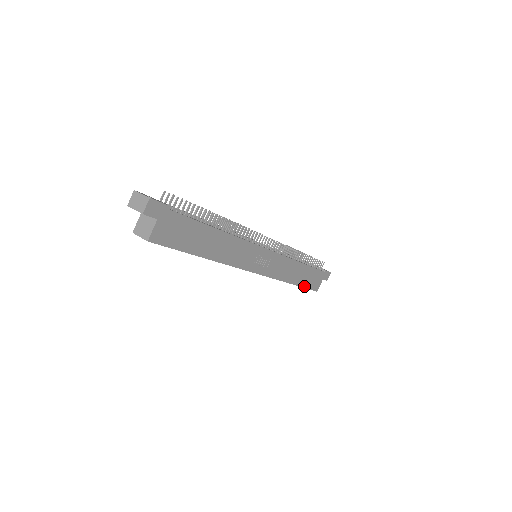
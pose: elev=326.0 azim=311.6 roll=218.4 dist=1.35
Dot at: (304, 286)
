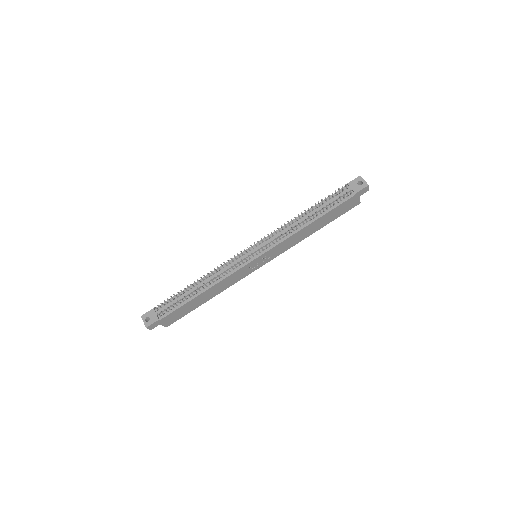
Dot at: (334, 219)
